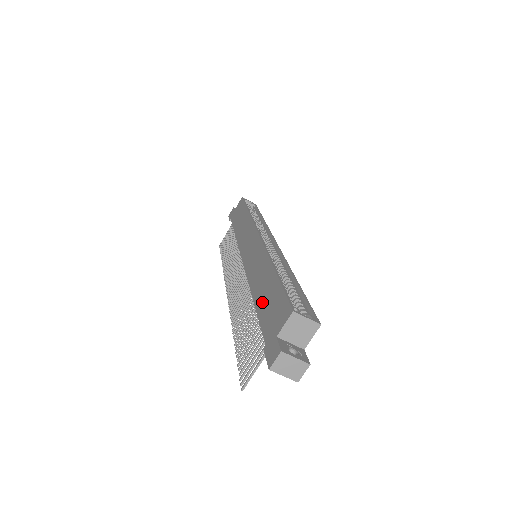
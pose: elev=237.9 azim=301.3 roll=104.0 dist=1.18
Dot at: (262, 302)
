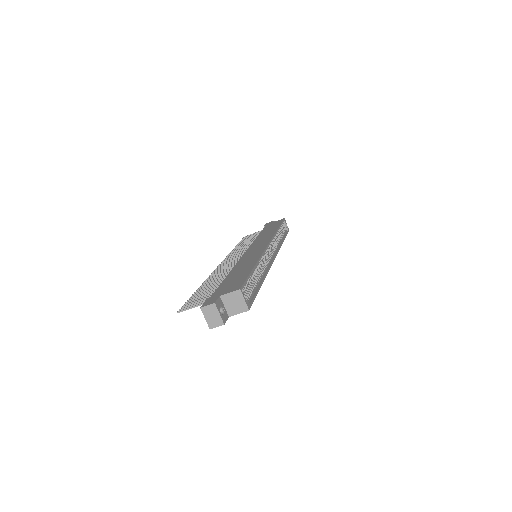
Dot at: (231, 277)
